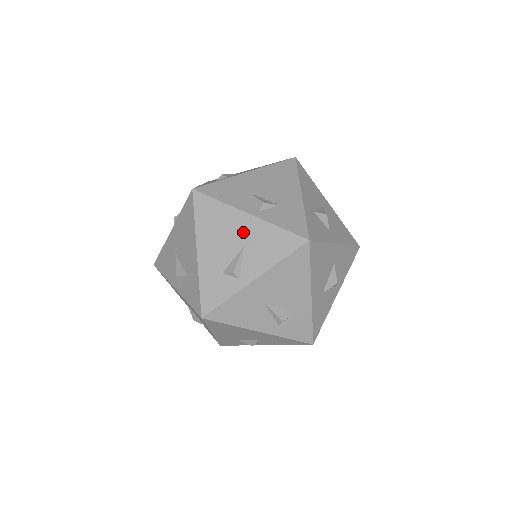
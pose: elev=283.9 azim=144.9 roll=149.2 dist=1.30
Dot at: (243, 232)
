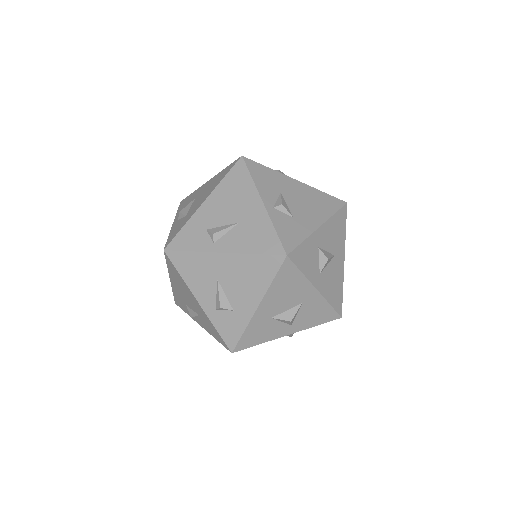
Dot at: (247, 212)
